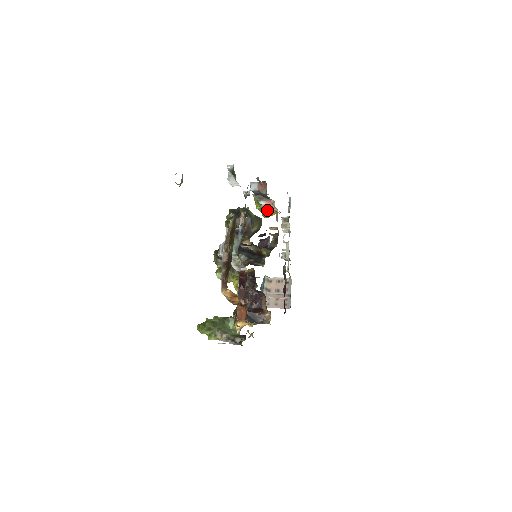
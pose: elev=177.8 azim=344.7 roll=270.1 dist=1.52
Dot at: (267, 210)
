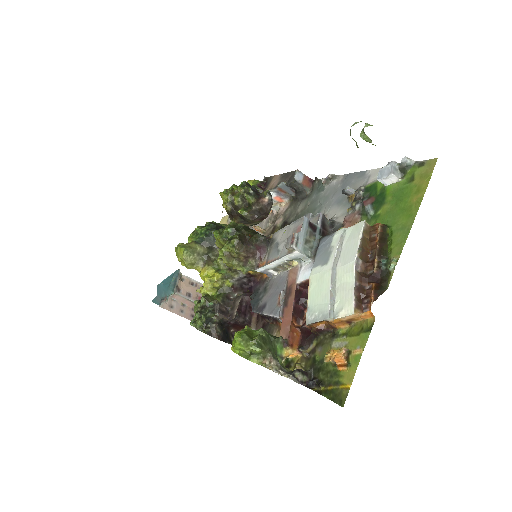
Dot at: occluded
